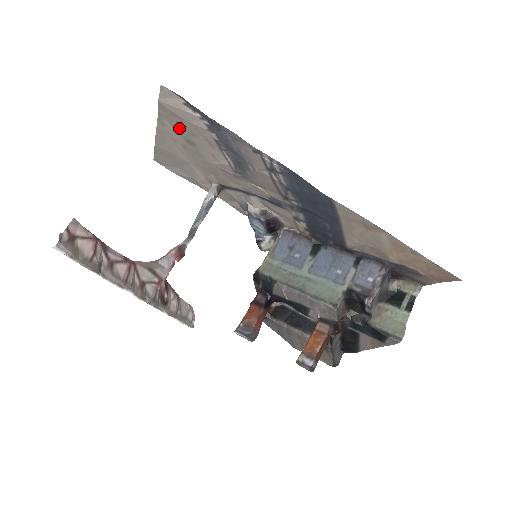
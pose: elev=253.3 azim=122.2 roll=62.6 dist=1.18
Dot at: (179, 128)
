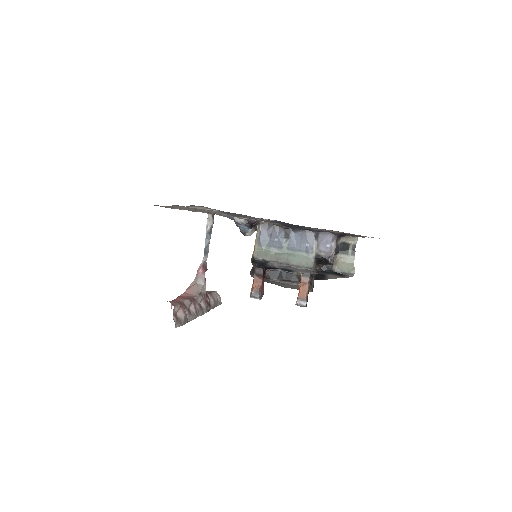
Dot at: occluded
